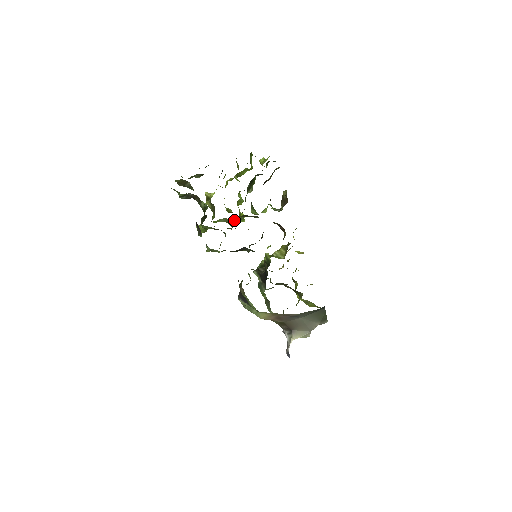
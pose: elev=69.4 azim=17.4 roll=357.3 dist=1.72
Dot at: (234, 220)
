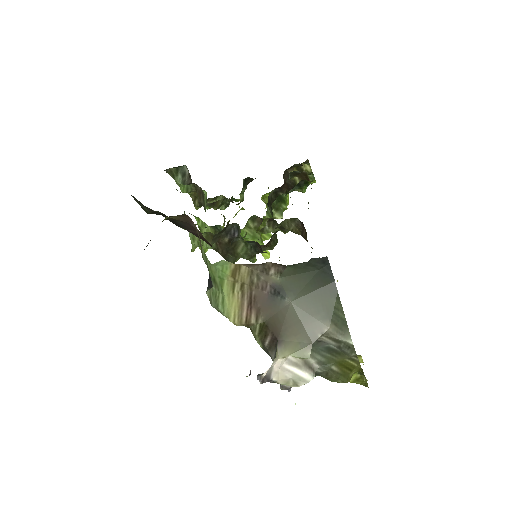
Dot at: (244, 230)
